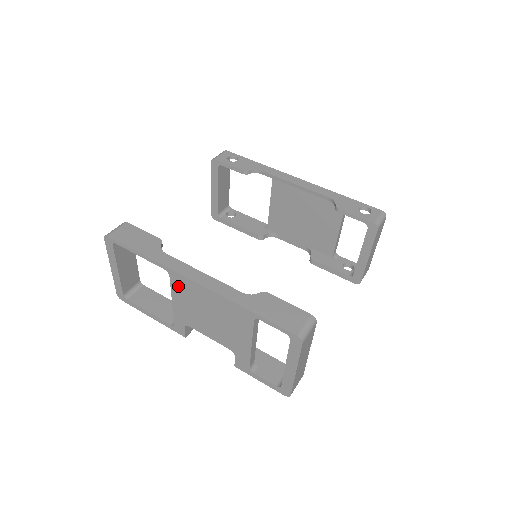
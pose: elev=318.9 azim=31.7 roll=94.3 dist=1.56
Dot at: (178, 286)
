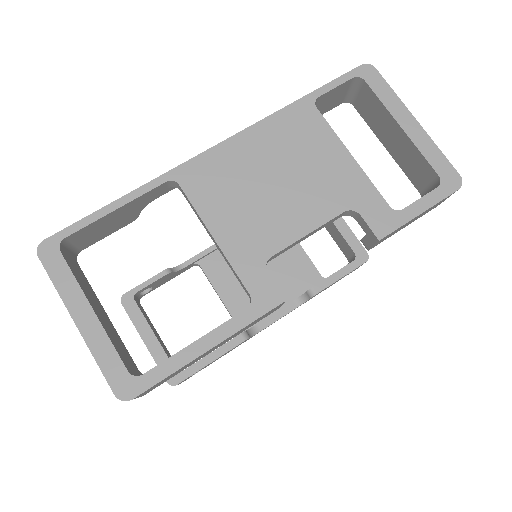
Dot at: (202, 188)
